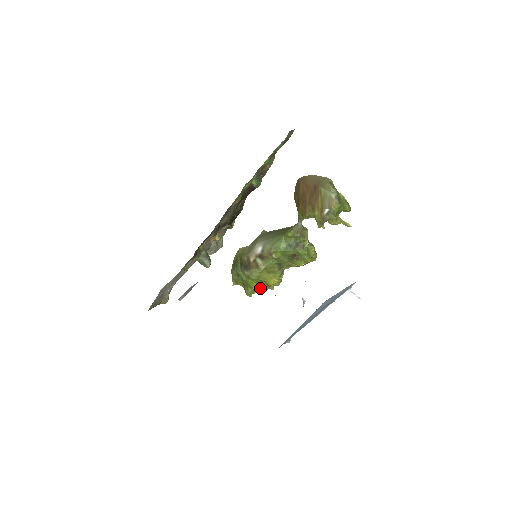
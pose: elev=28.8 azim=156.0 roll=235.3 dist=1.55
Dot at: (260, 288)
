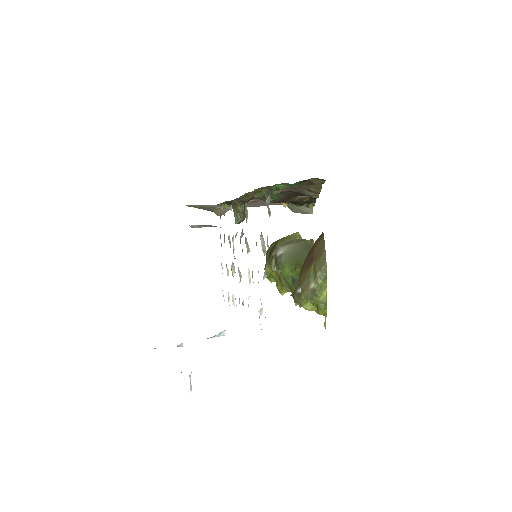
Dot at: occluded
